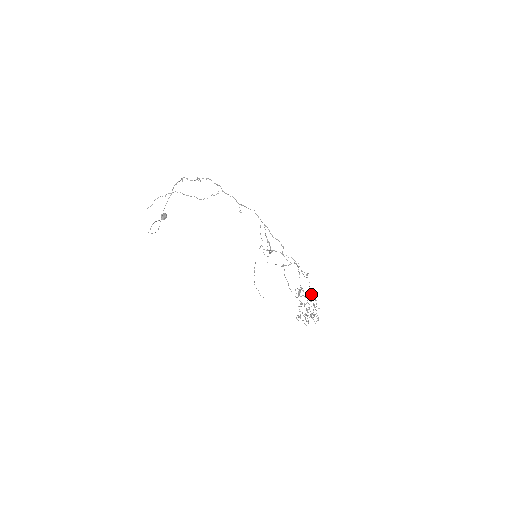
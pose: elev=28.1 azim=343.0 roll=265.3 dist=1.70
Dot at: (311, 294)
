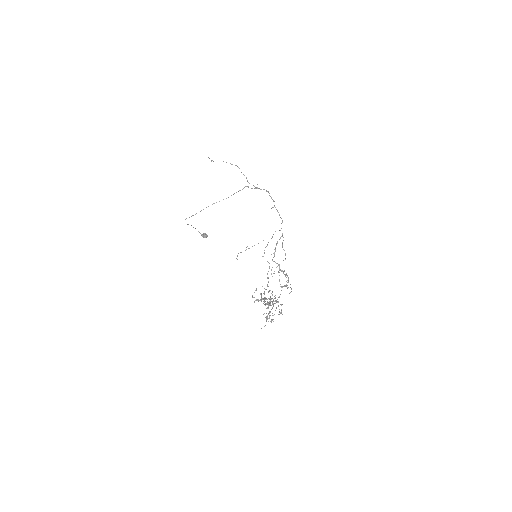
Dot at: (283, 286)
